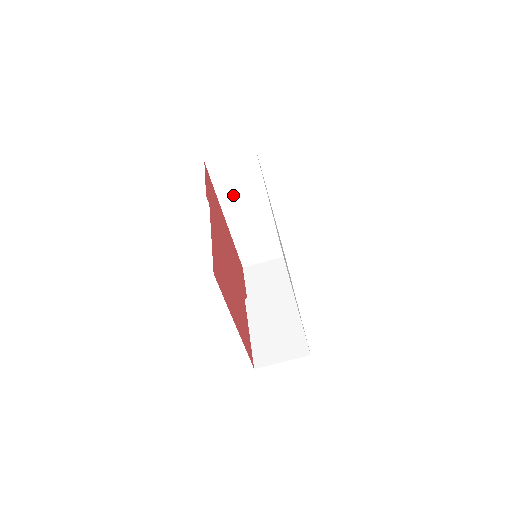
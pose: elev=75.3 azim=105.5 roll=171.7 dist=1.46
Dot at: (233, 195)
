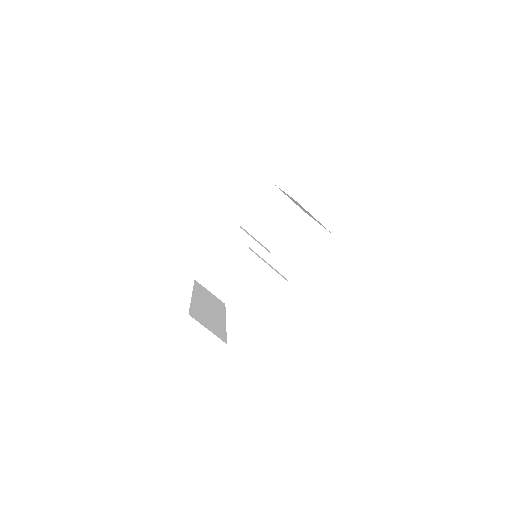
Dot at: (298, 204)
